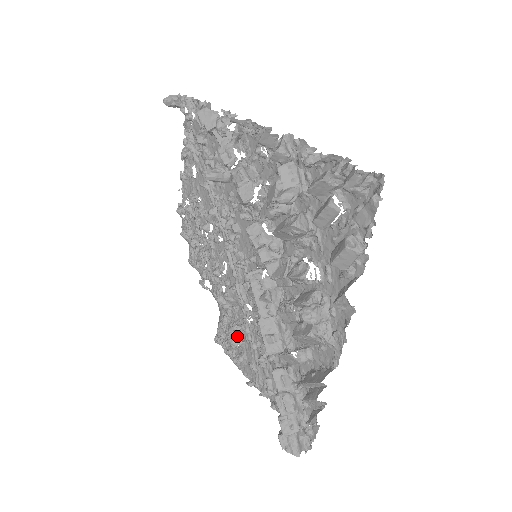
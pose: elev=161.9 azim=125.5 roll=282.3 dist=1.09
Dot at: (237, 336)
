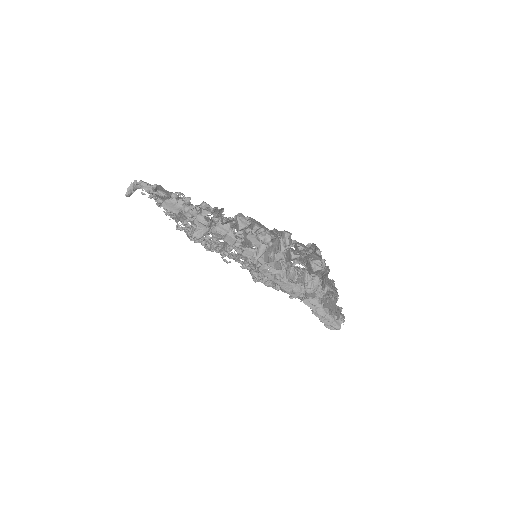
Dot at: (268, 279)
